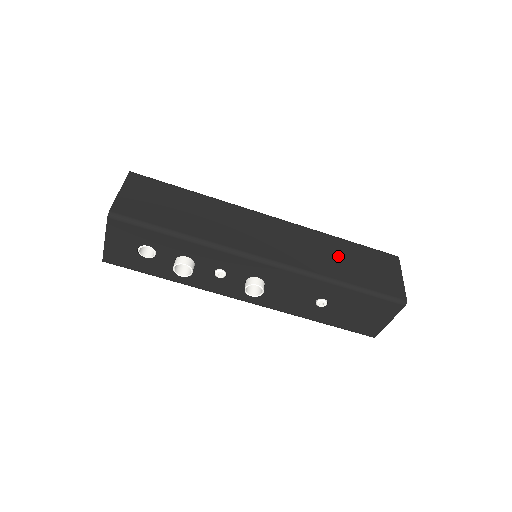
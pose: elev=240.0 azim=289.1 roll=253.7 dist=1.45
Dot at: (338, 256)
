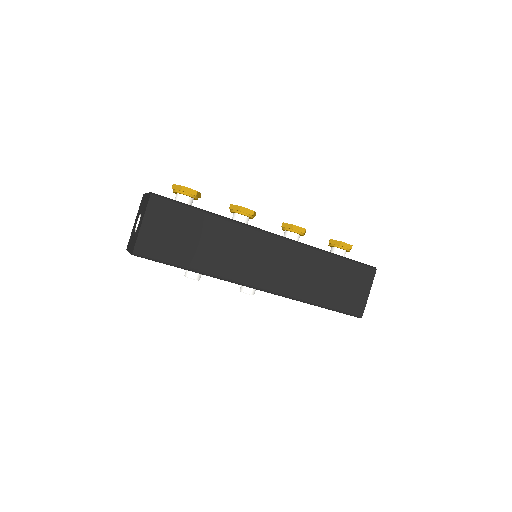
Dot at: (322, 277)
